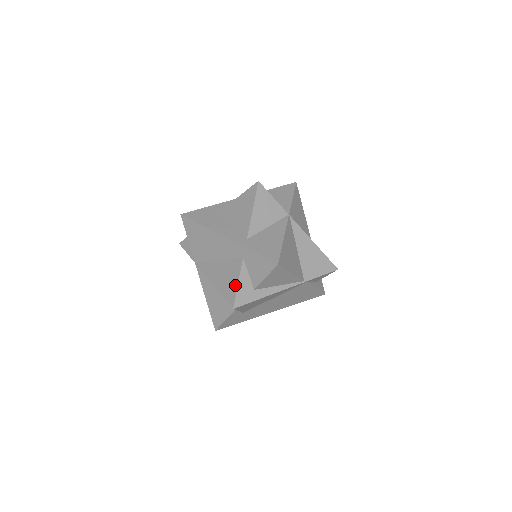
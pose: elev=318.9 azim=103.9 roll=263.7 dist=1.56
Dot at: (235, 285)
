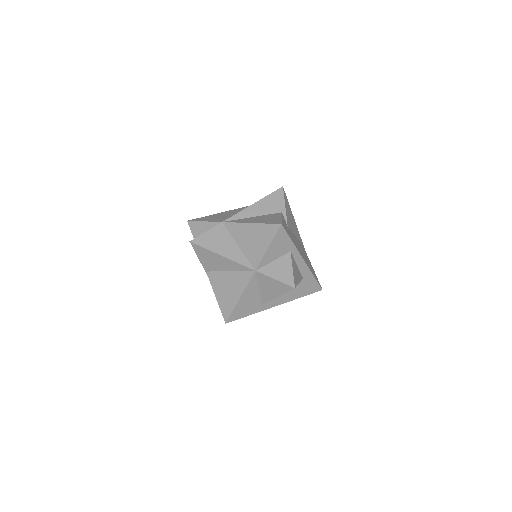
Dot at: occluded
